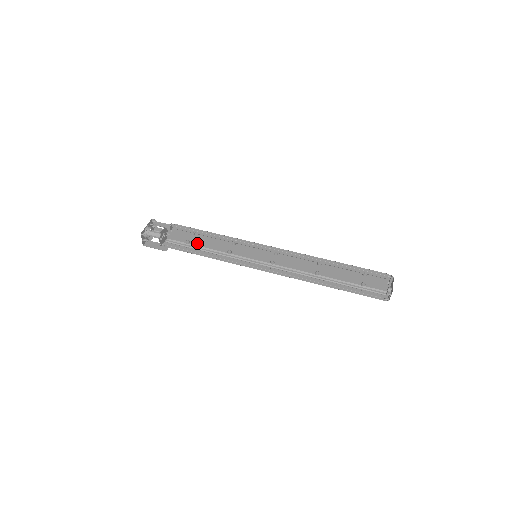
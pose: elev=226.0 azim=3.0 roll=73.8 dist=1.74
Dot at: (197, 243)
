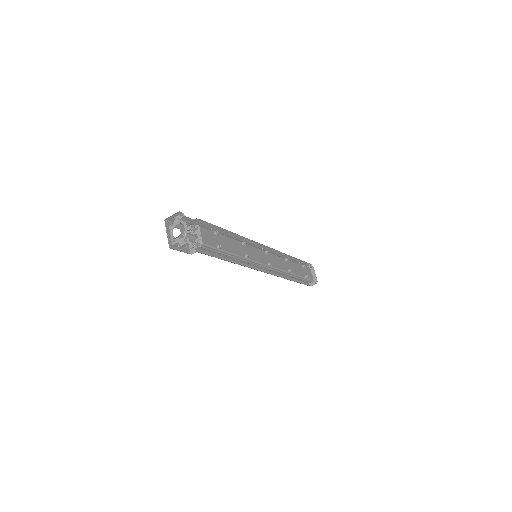
Dot at: (224, 247)
